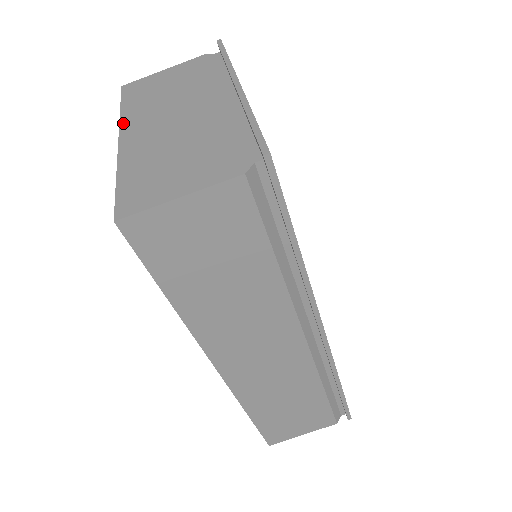
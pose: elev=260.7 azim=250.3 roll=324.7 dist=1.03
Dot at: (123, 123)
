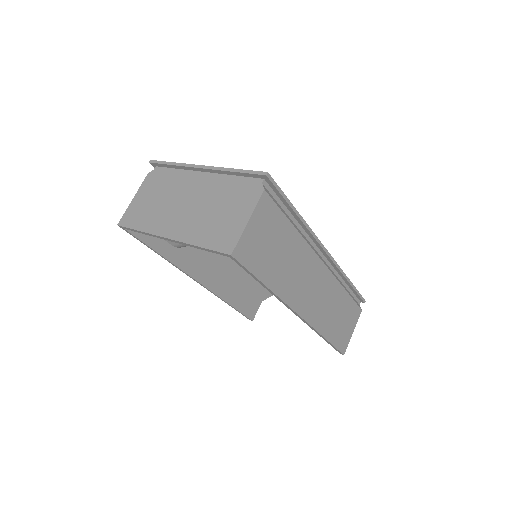
Dot at: (156, 233)
